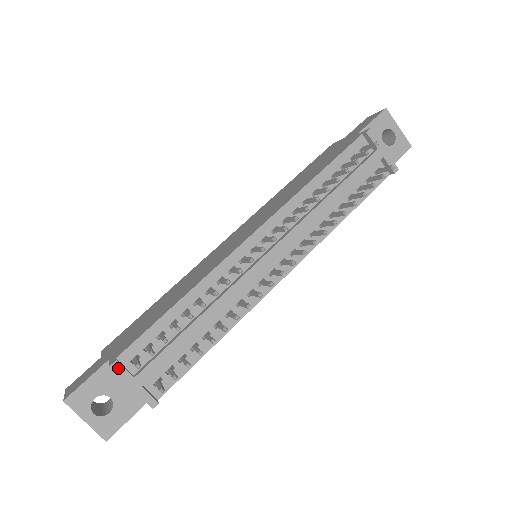
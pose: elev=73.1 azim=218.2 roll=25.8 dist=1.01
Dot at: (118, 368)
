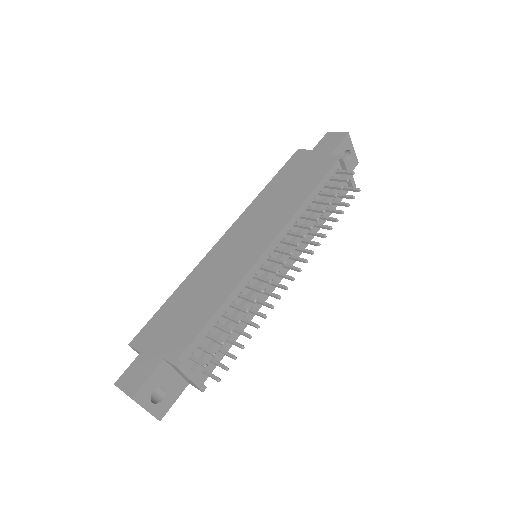
Dot at: (183, 368)
